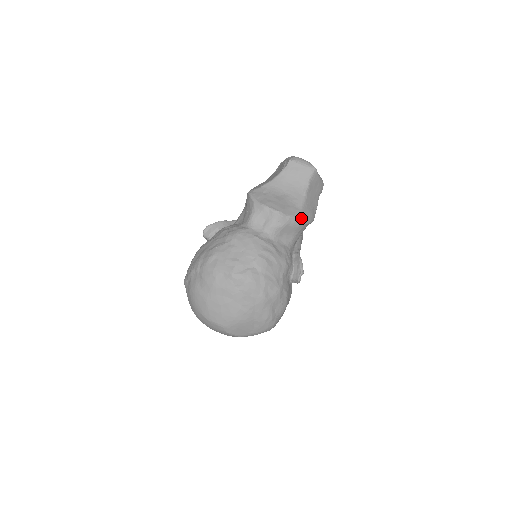
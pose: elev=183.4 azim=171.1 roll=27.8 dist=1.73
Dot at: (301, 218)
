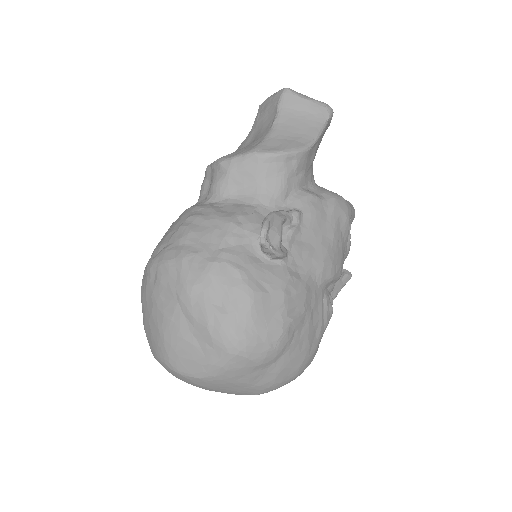
Dot at: (253, 152)
